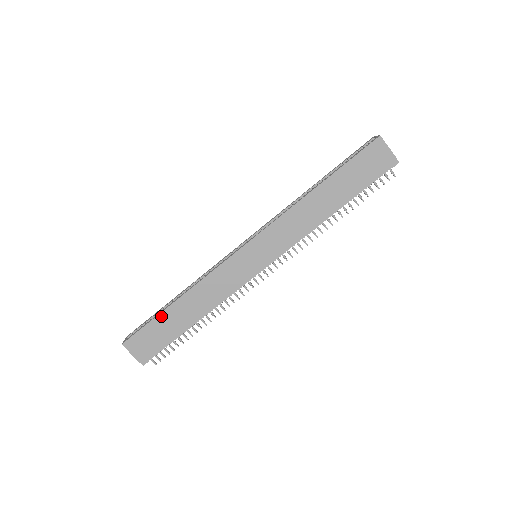
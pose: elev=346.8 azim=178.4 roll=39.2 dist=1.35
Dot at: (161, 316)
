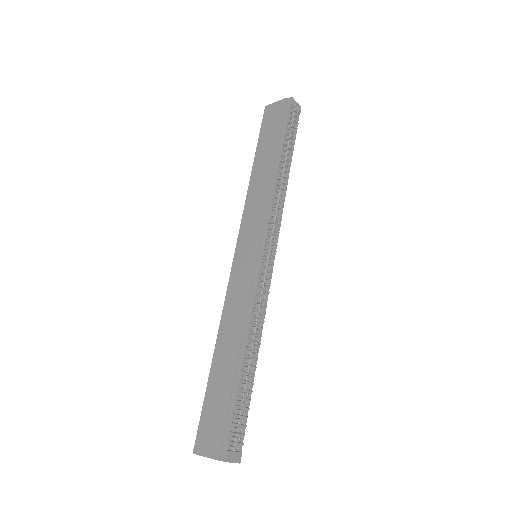
Dot at: (210, 384)
